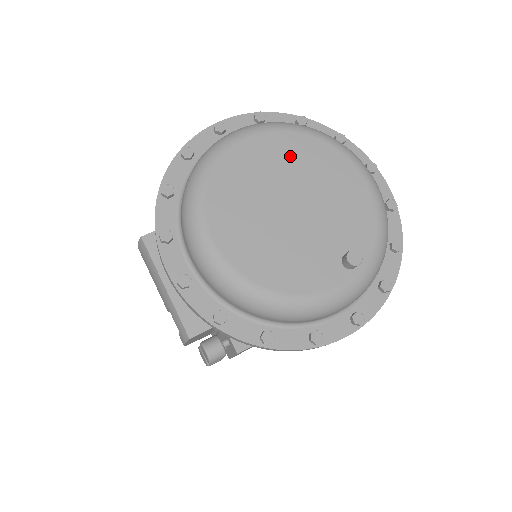
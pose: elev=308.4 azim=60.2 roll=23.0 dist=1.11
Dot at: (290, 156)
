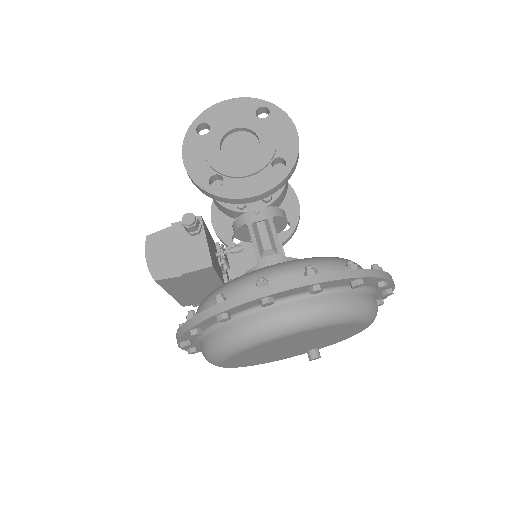
Dot at: (316, 334)
